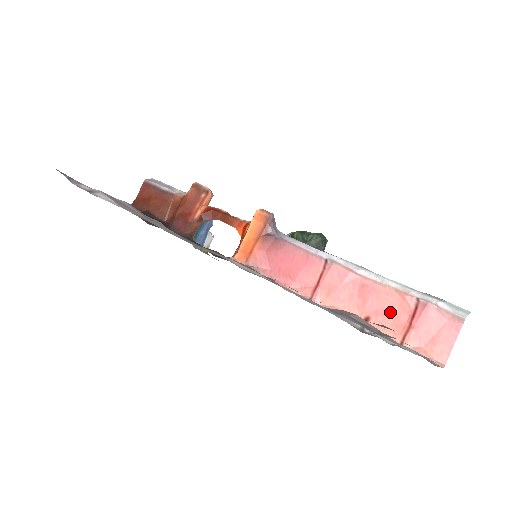
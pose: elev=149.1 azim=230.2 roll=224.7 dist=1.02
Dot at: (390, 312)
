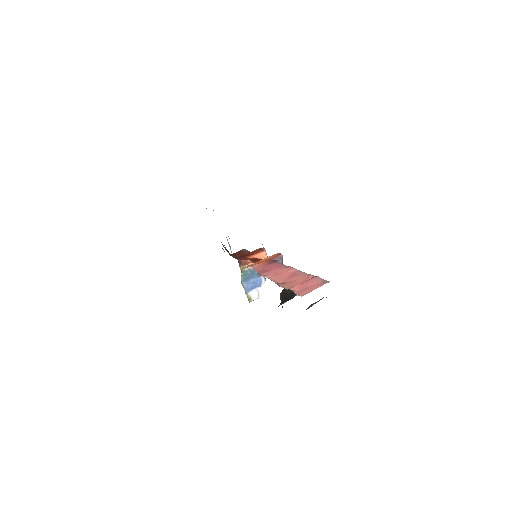
Dot at: (297, 281)
